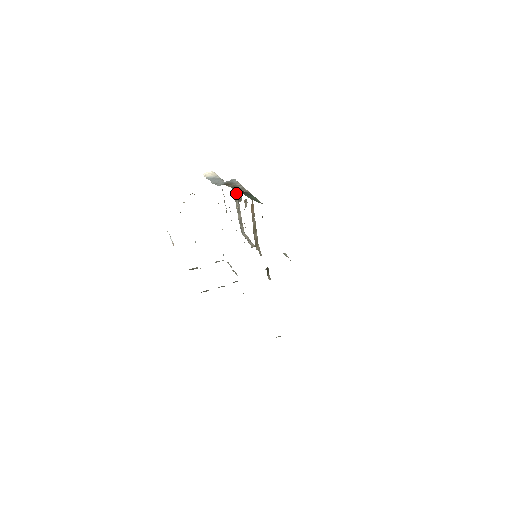
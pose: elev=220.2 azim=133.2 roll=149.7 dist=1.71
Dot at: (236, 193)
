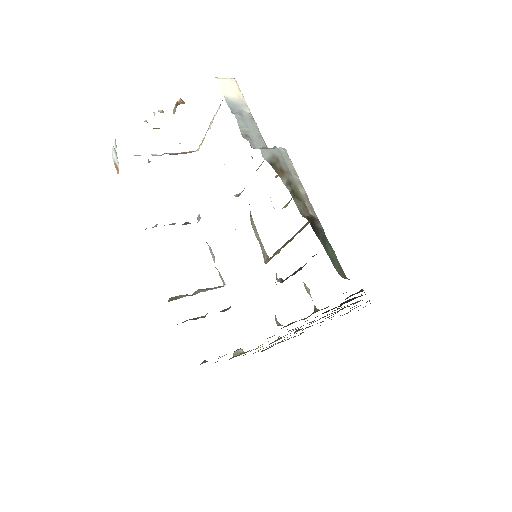
Dot at: occluded
